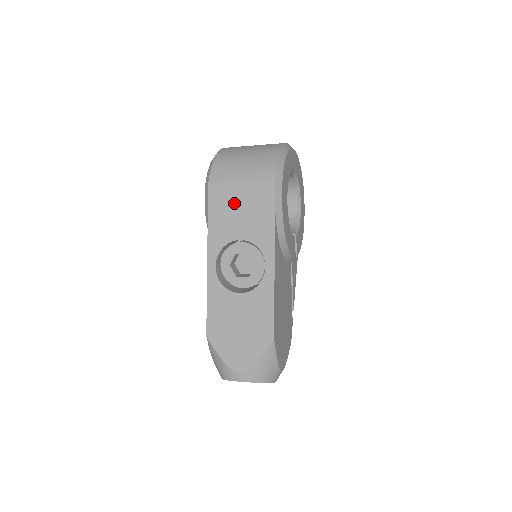
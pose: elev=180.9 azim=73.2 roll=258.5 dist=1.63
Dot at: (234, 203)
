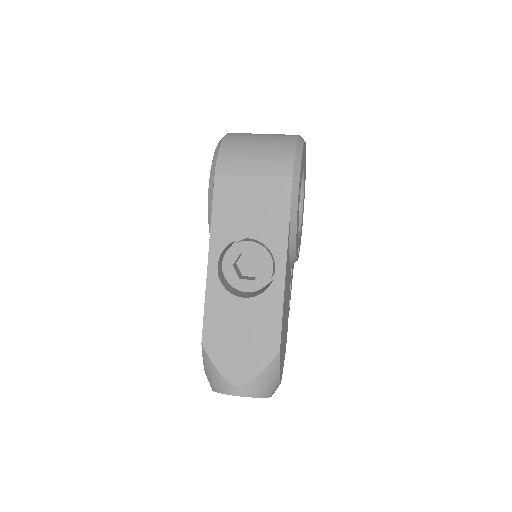
Dot at: (244, 196)
